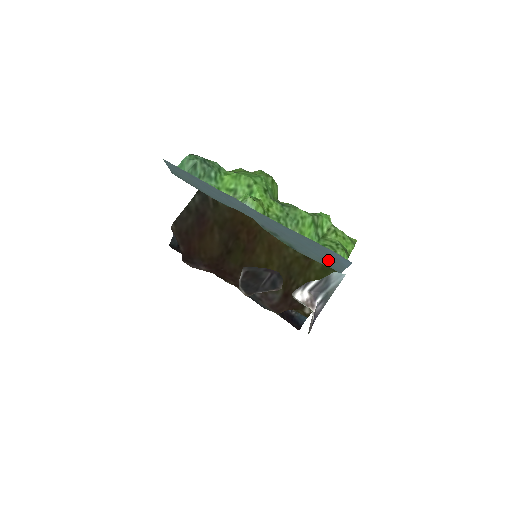
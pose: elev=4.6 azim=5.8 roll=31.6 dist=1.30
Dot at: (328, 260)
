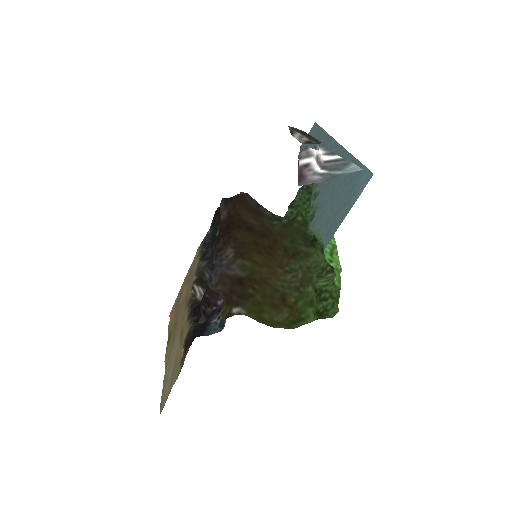
Dot at: (339, 211)
